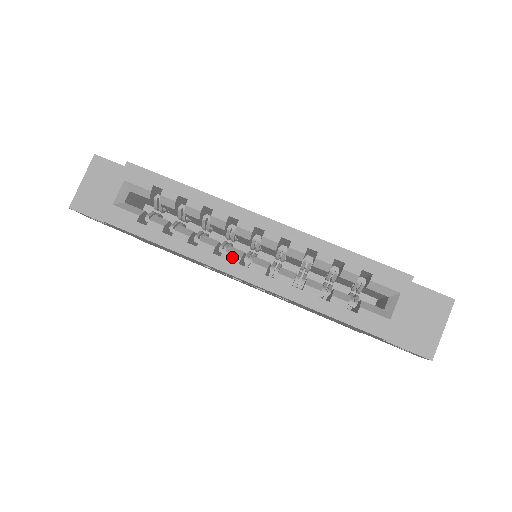
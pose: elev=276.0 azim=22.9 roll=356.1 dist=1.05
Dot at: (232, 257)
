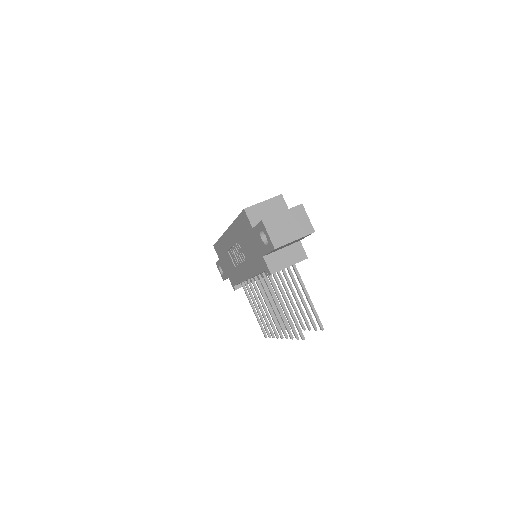
Dot at: occluded
